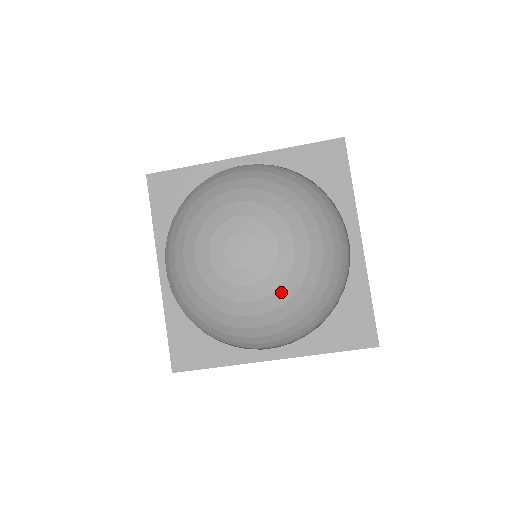
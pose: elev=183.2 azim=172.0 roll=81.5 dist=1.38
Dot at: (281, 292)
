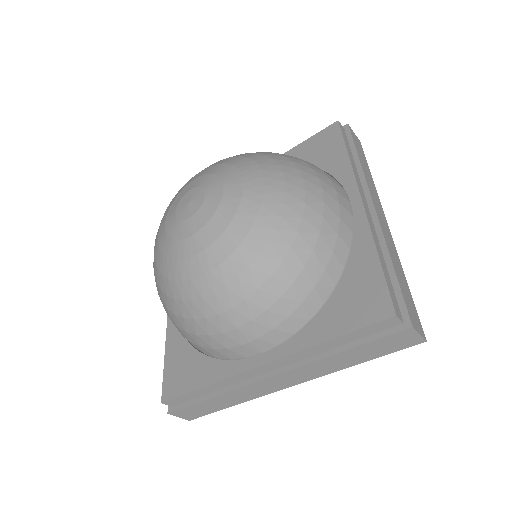
Dot at: (228, 235)
